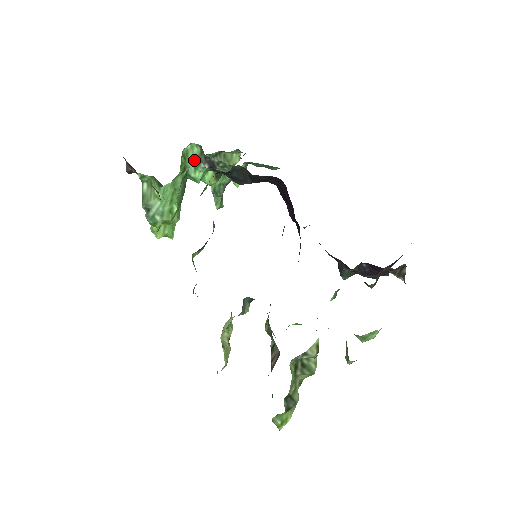
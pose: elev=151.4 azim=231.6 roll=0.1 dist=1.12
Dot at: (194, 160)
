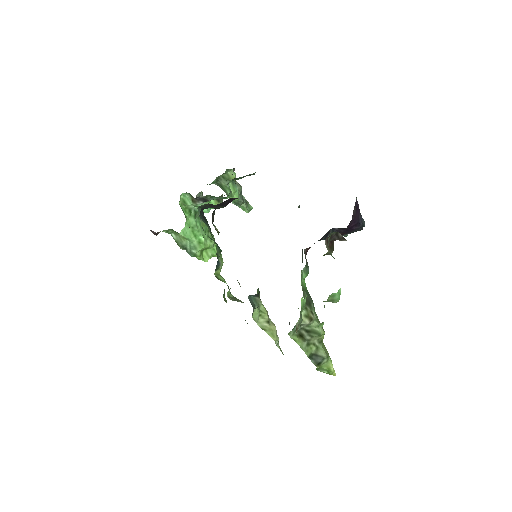
Dot at: (191, 203)
